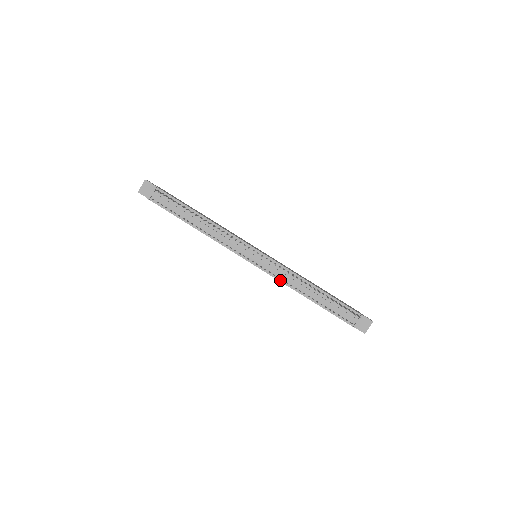
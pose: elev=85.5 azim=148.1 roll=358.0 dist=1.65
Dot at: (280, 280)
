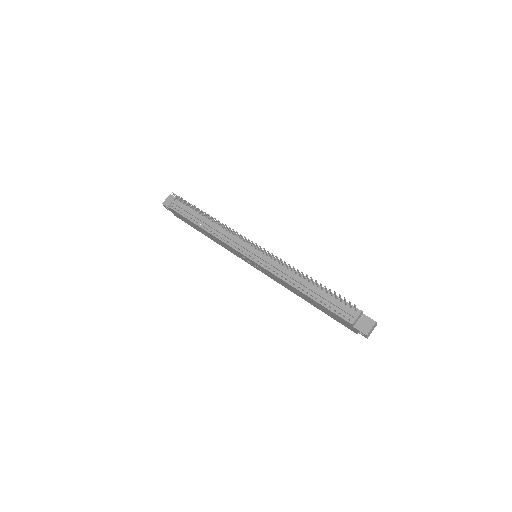
Dot at: (275, 274)
